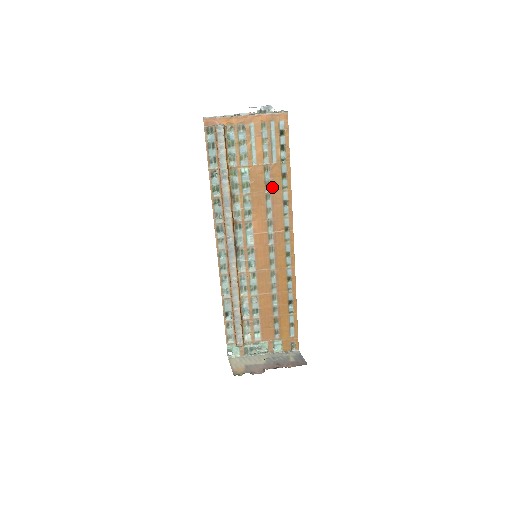
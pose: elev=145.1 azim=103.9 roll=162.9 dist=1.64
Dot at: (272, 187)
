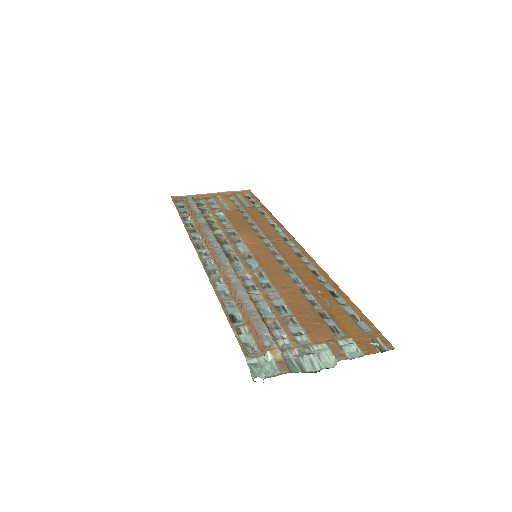
Dot at: (253, 219)
